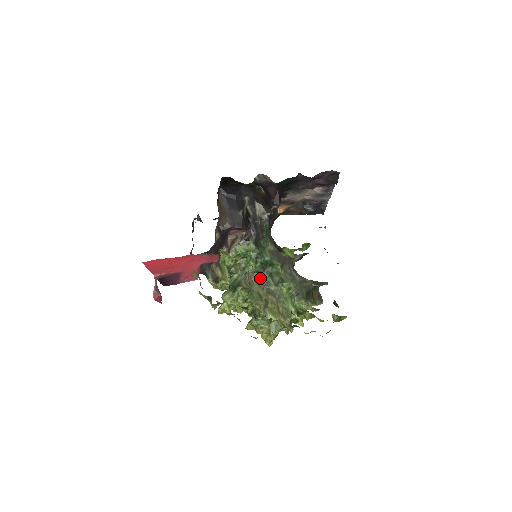
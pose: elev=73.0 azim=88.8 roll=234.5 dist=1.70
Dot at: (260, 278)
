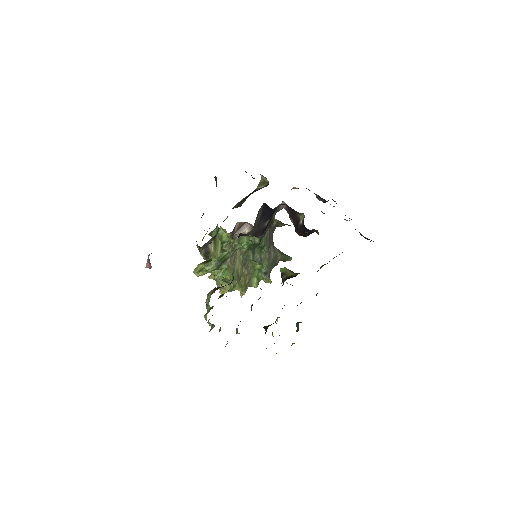
Dot at: (243, 251)
